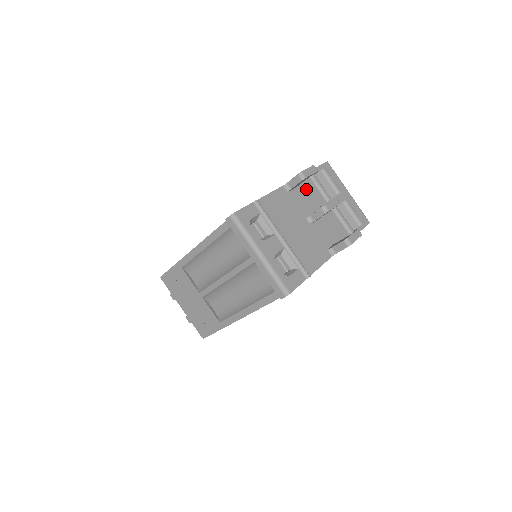
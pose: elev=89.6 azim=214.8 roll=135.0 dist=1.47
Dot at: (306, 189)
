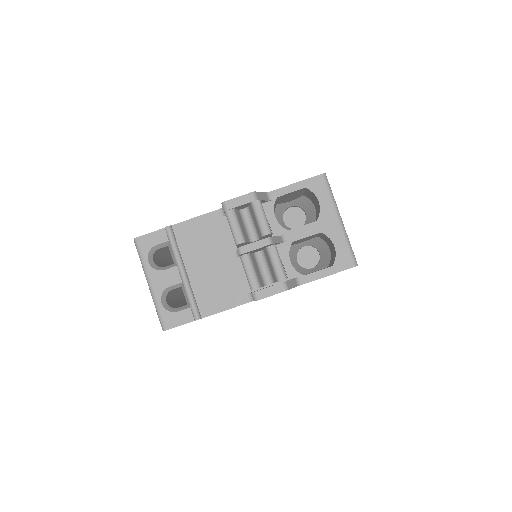
Dot at: occluded
